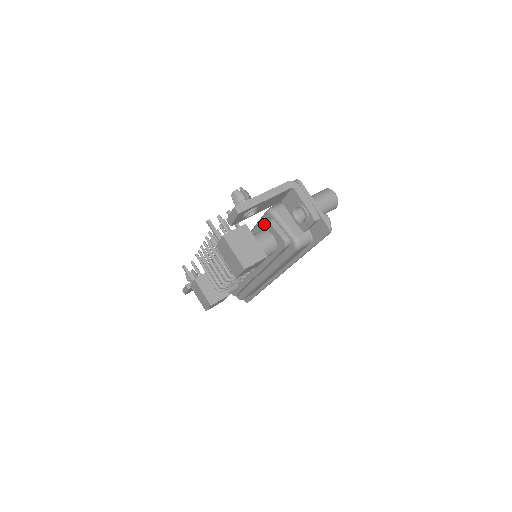
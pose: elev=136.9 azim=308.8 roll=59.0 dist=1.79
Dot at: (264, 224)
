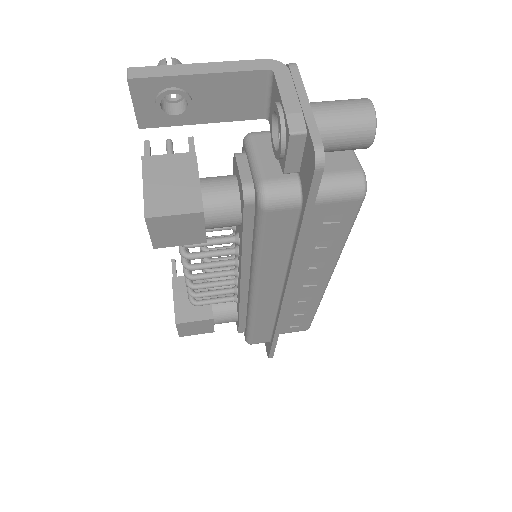
Dot at: (234, 163)
